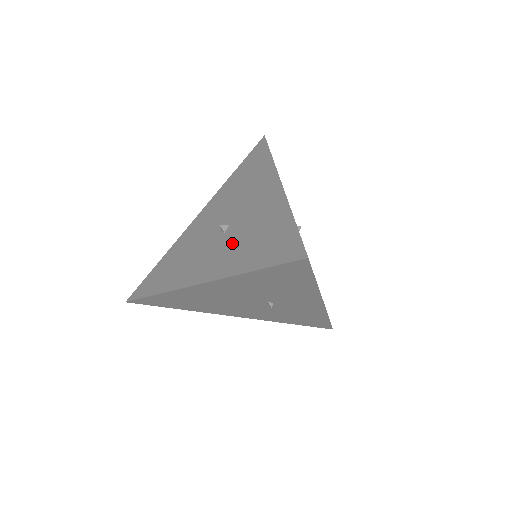
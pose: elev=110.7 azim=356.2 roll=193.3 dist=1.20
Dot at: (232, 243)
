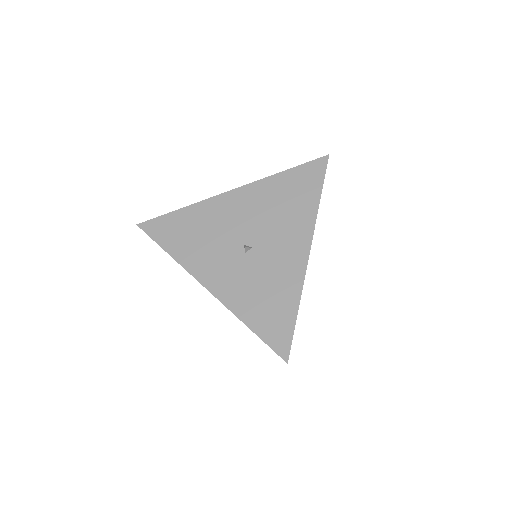
Dot at: (247, 275)
